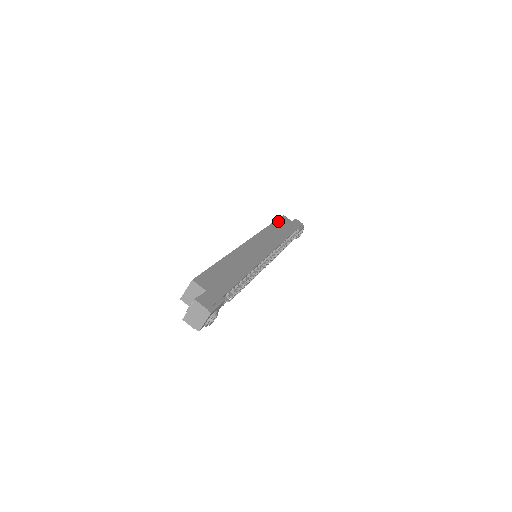
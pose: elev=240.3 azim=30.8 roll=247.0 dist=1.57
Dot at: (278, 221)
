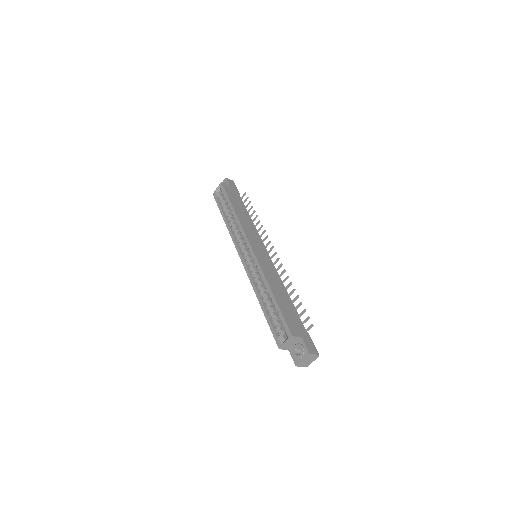
Dot at: (229, 197)
